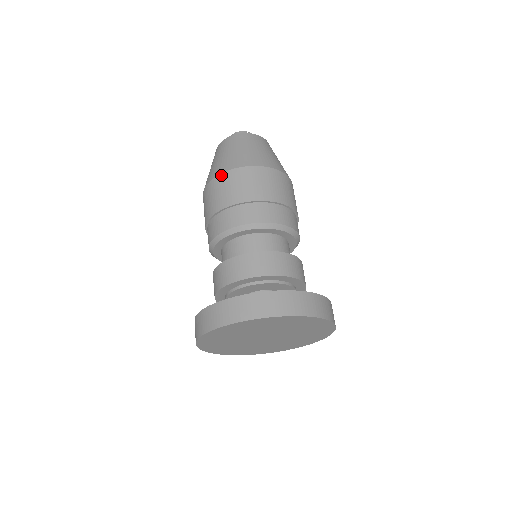
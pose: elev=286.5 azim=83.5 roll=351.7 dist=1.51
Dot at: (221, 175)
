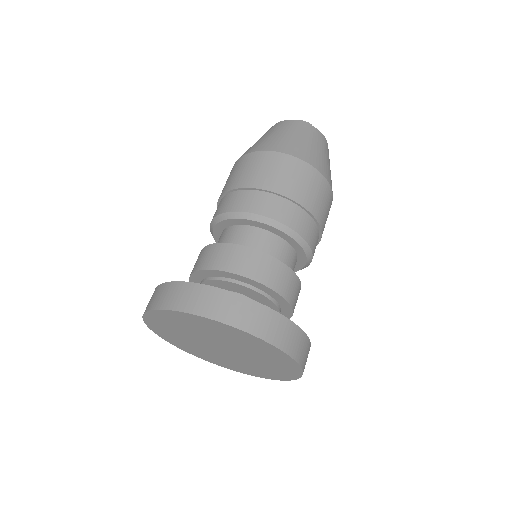
Dot at: (262, 152)
